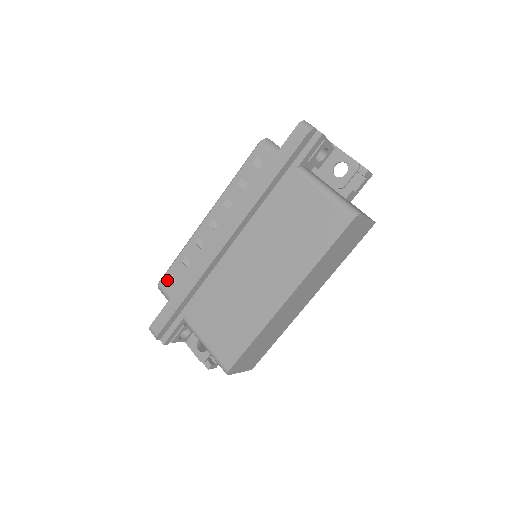
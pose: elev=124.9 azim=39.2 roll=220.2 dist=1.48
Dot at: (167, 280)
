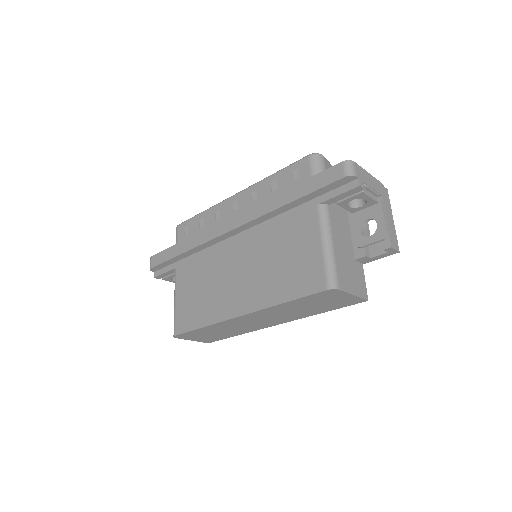
Dot at: (183, 228)
